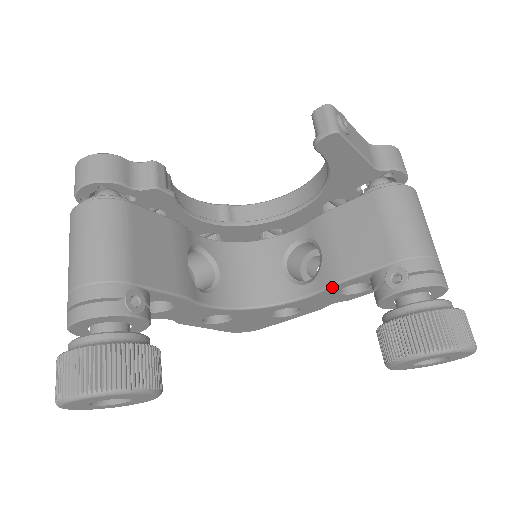
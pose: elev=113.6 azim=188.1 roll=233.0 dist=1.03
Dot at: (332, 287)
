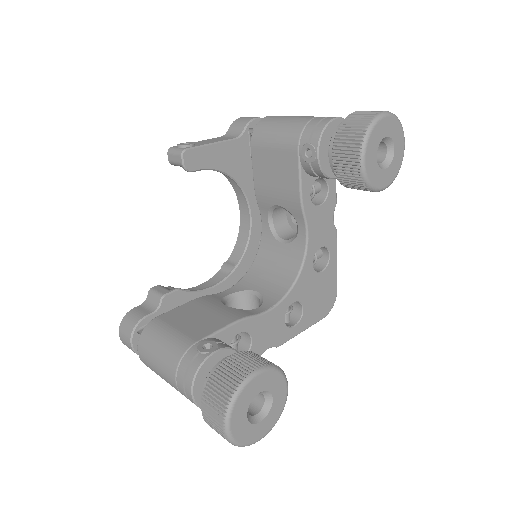
Dot at: (304, 209)
